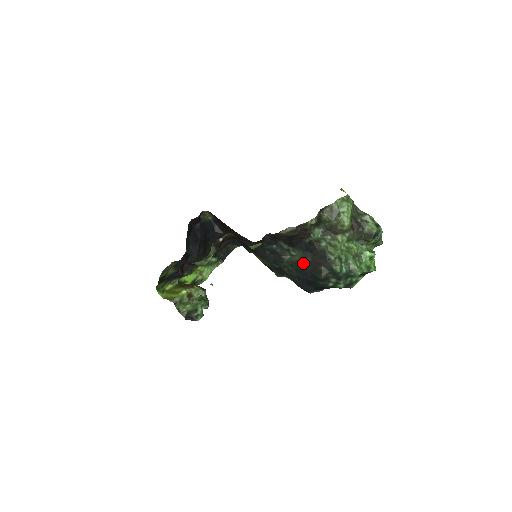
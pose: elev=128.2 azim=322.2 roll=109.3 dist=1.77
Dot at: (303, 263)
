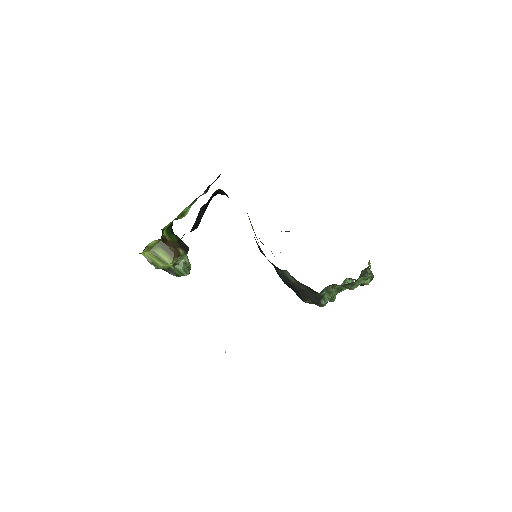
Dot at: (296, 286)
